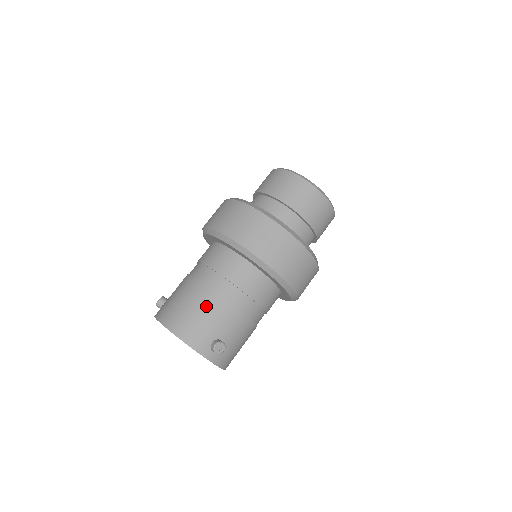
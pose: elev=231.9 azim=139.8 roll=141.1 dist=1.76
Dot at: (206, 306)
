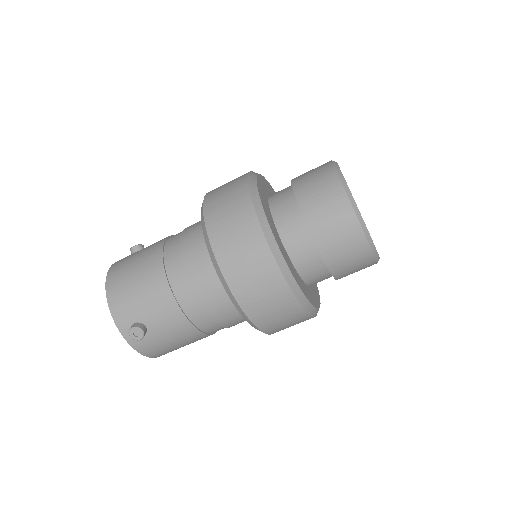
Dot at: (148, 281)
